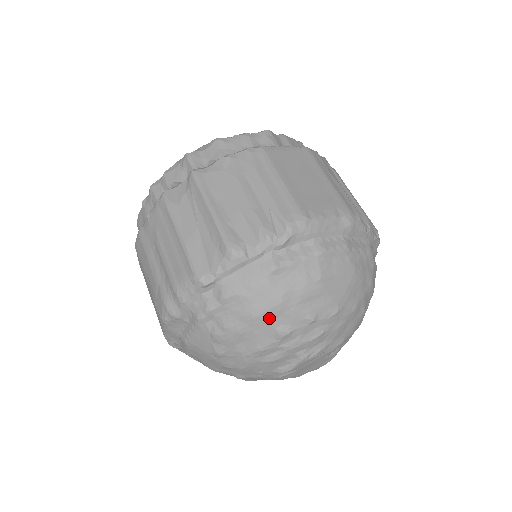
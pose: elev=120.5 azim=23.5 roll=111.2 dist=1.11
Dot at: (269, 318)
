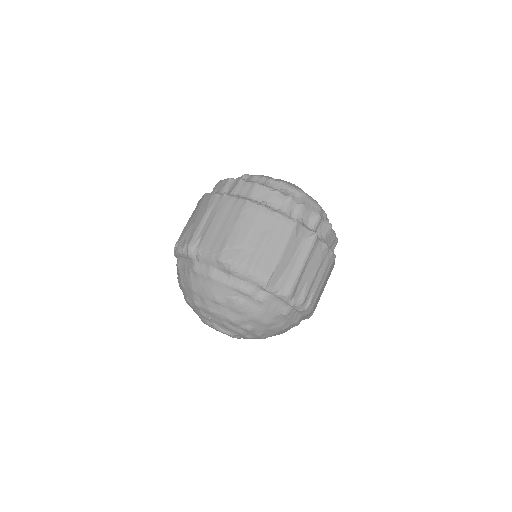
Dot at: (257, 322)
